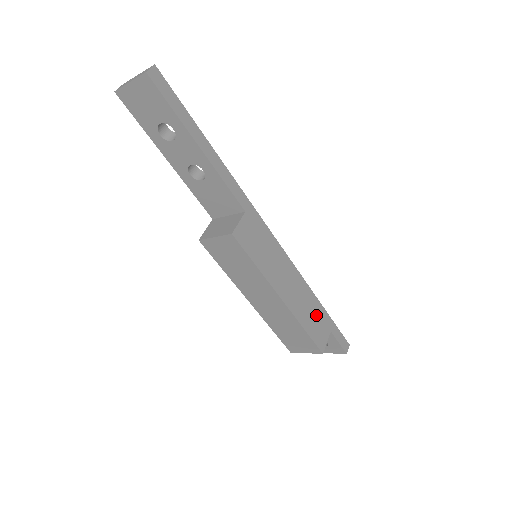
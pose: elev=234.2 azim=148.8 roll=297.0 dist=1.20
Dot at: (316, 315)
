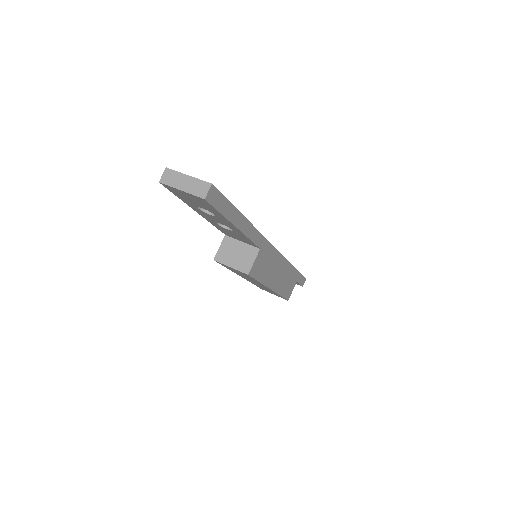
Dot at: (290, 279)
